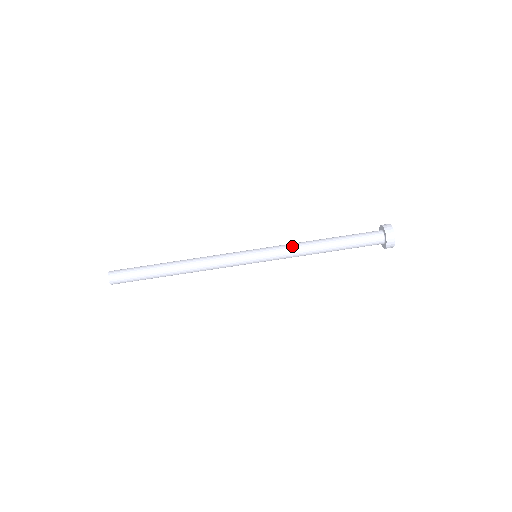
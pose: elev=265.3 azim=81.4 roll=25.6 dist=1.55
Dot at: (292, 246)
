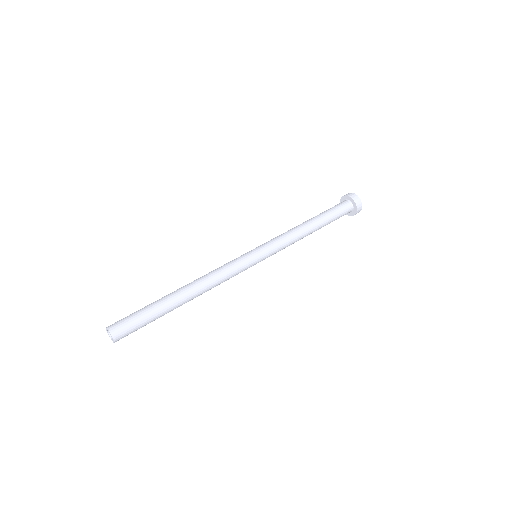
Dot at: (283, 234)
